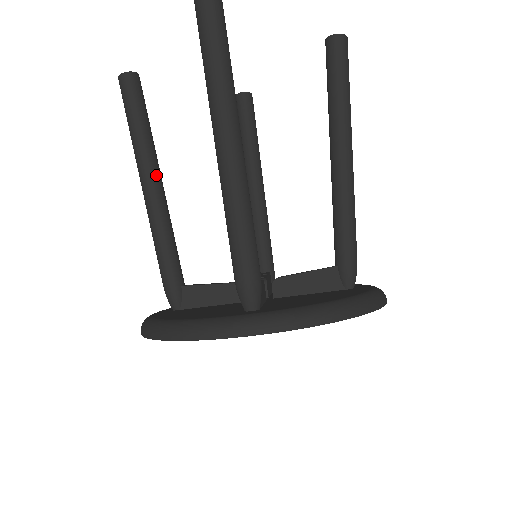
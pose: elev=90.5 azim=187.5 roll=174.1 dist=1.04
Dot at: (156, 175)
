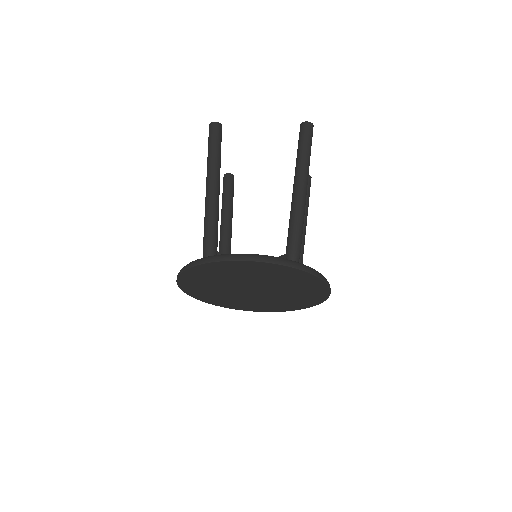
Dot at: occluded
